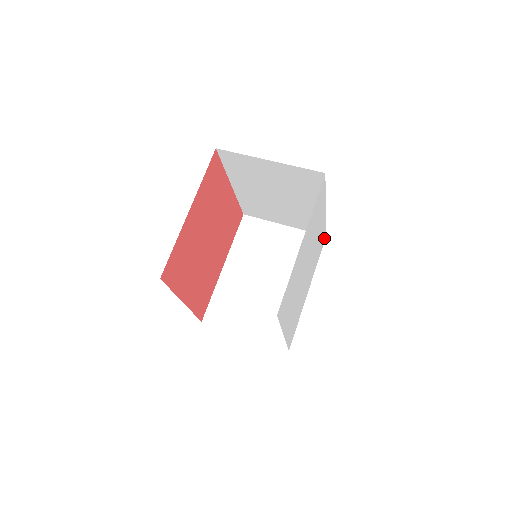
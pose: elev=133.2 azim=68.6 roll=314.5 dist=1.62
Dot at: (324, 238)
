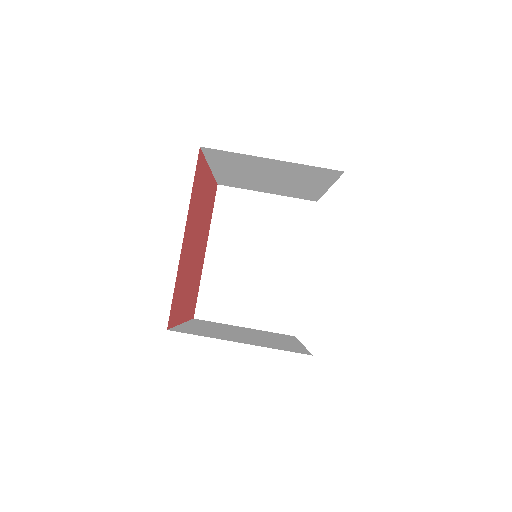
Dot at: occluded
